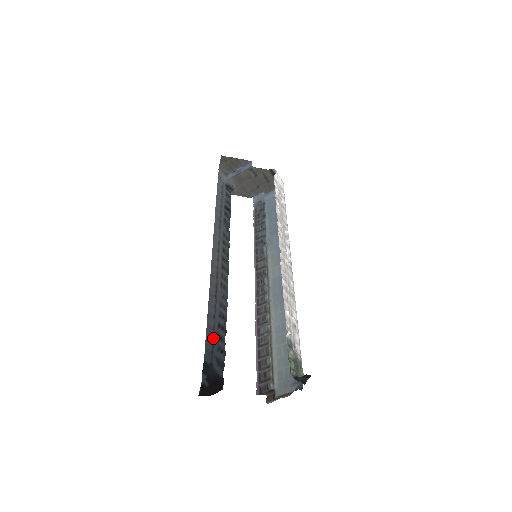
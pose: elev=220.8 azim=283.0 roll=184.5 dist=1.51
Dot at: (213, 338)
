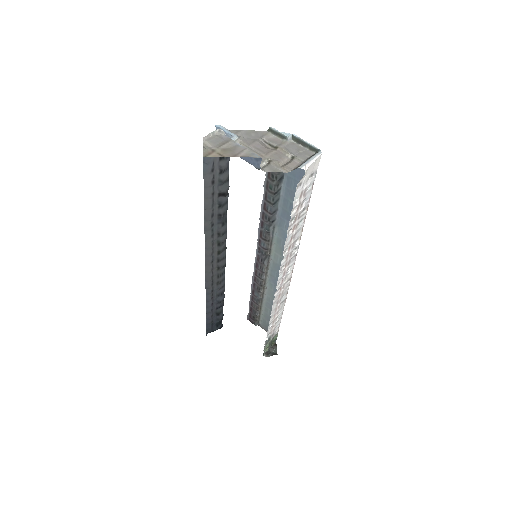
Dot at: (212, 320)
